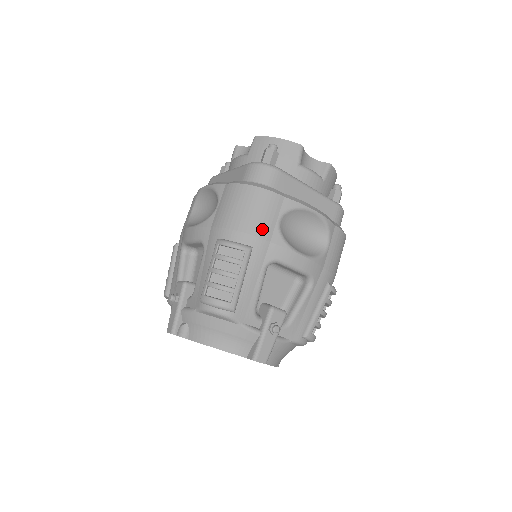
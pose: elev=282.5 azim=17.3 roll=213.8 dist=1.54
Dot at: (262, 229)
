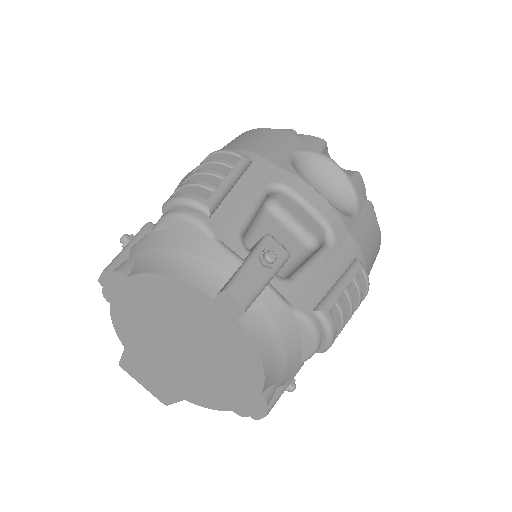
Dot at: (268, 152)
